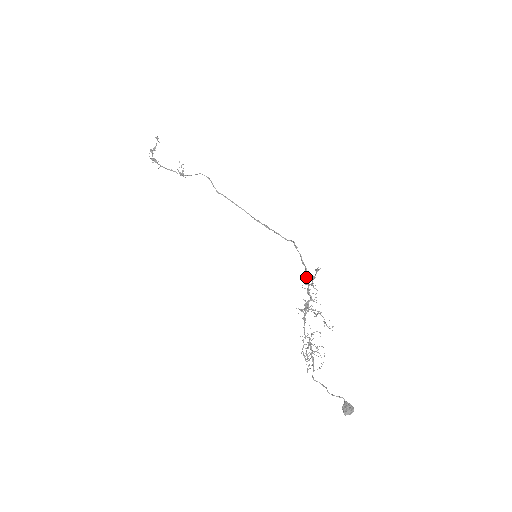
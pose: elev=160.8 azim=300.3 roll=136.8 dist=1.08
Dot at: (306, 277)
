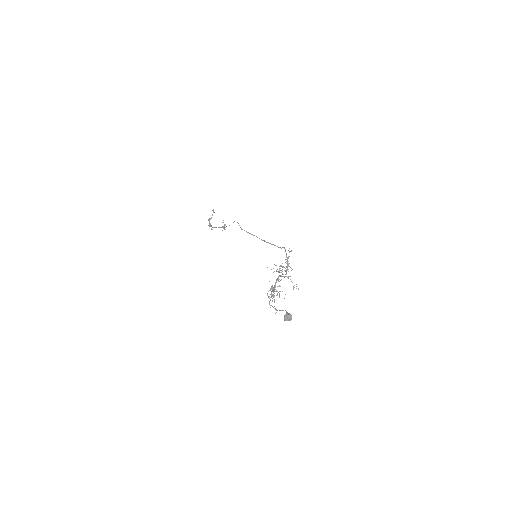
Dot at: occluded
